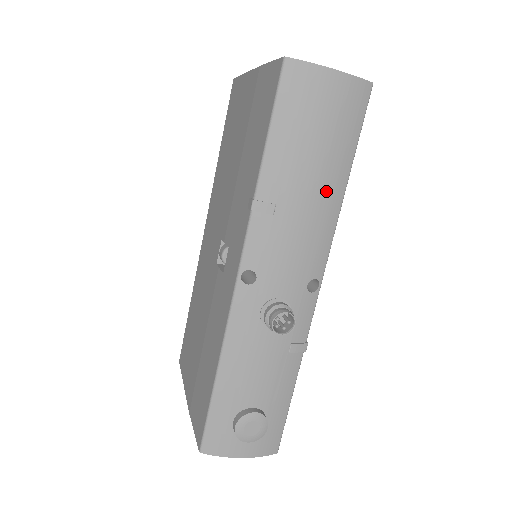
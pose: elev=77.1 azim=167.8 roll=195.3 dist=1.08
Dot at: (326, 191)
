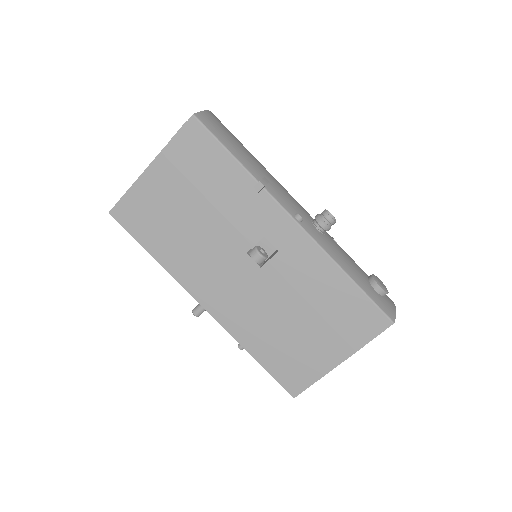
Dot at: (260, 163)
